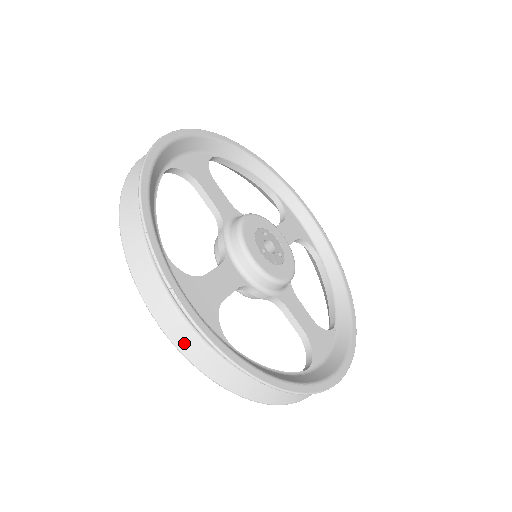
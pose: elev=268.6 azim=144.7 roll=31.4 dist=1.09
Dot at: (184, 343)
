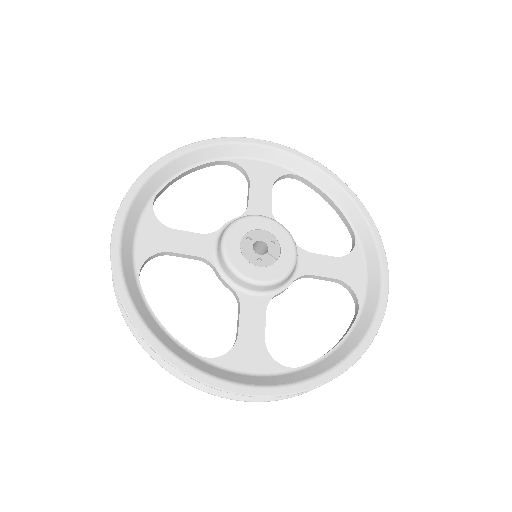
Dot at: occluded
